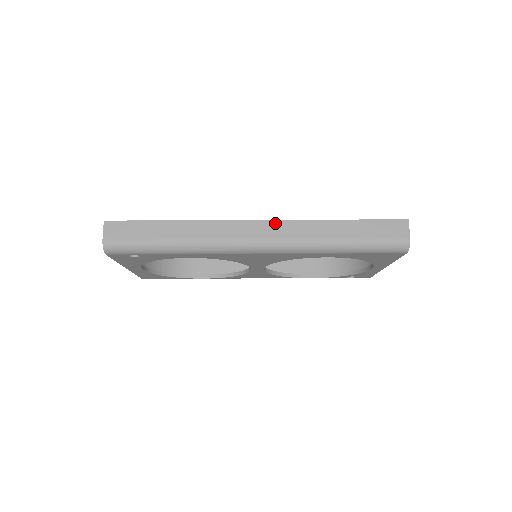
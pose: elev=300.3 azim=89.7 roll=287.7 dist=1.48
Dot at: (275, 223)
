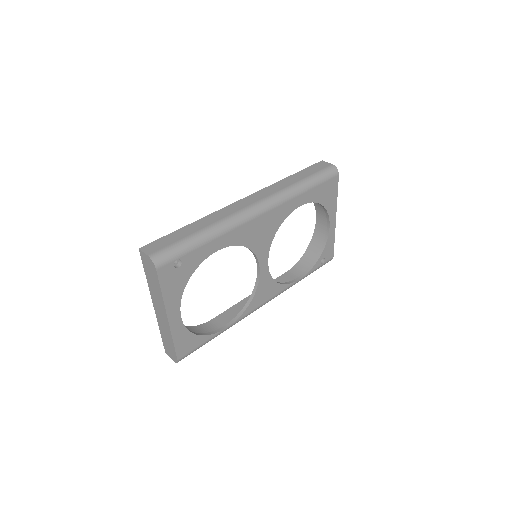
Dot at: (256, 194)
